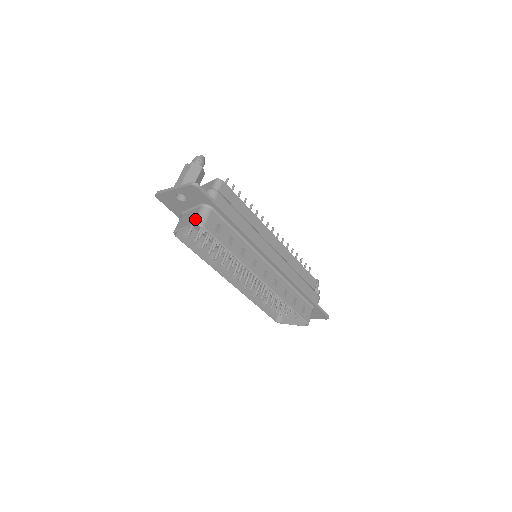
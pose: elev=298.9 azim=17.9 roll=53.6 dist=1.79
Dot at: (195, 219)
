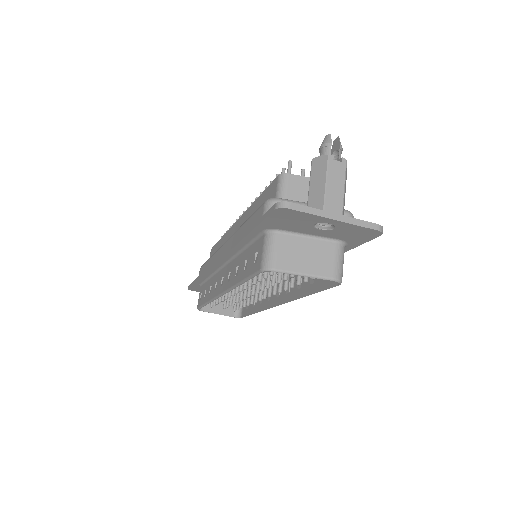
Dot at: (336, 270)
